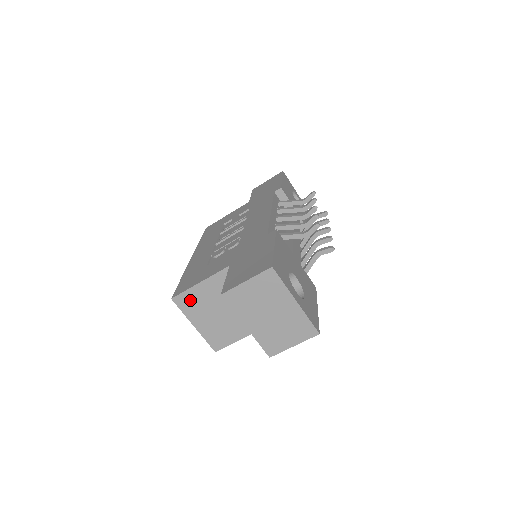
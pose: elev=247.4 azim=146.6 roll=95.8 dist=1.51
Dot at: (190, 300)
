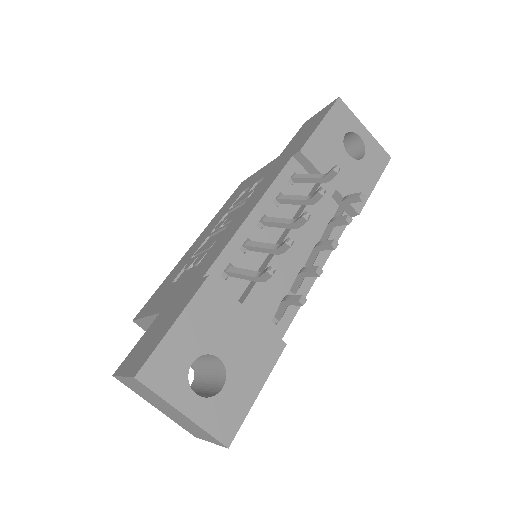
Dot at: (148, 327)
